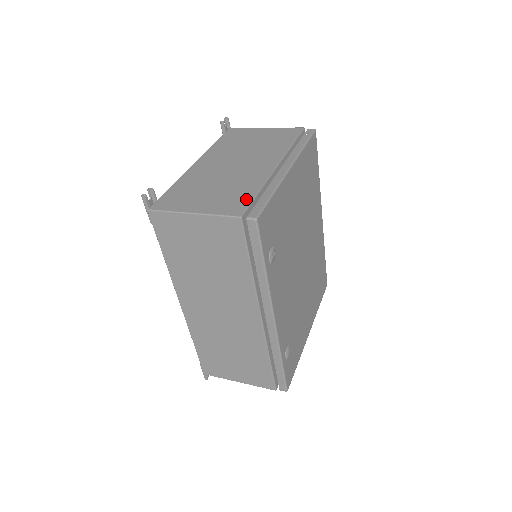
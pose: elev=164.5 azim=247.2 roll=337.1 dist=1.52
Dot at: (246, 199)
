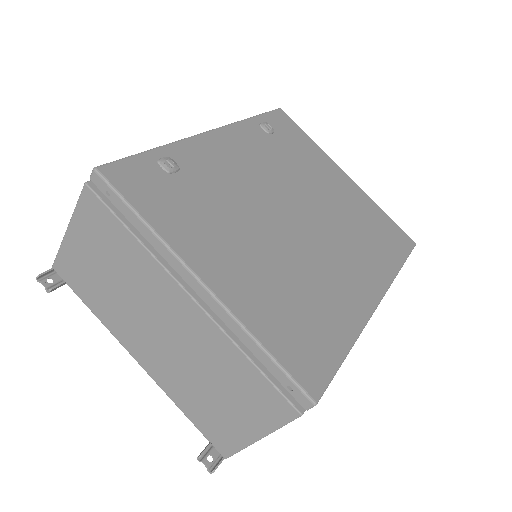
Dot at: occluded
